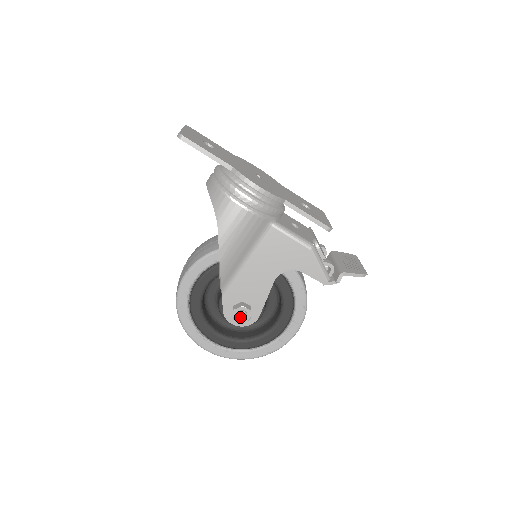
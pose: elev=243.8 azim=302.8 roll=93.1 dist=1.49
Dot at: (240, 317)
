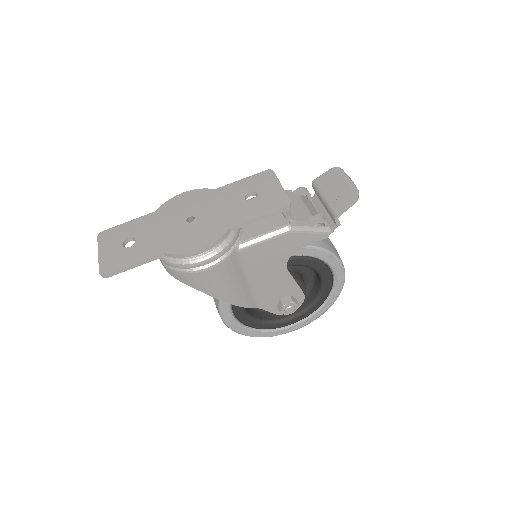
Dot at: (290, 312)
